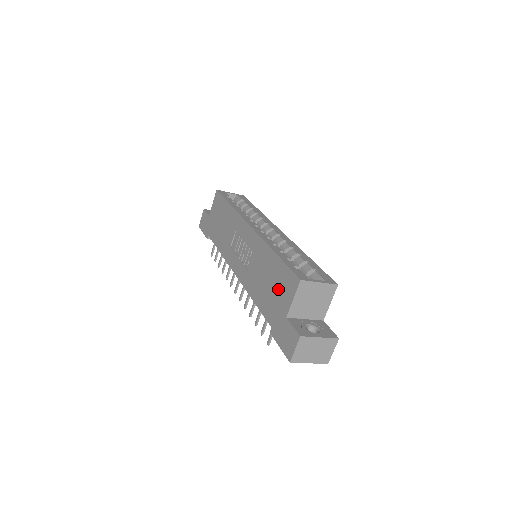
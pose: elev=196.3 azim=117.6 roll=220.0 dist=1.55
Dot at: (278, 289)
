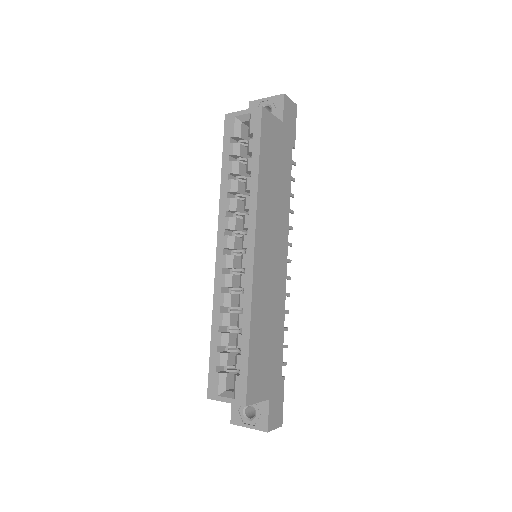
Dot at: occluded
